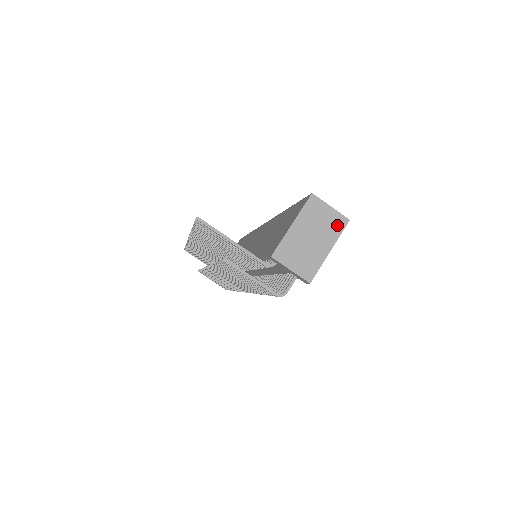
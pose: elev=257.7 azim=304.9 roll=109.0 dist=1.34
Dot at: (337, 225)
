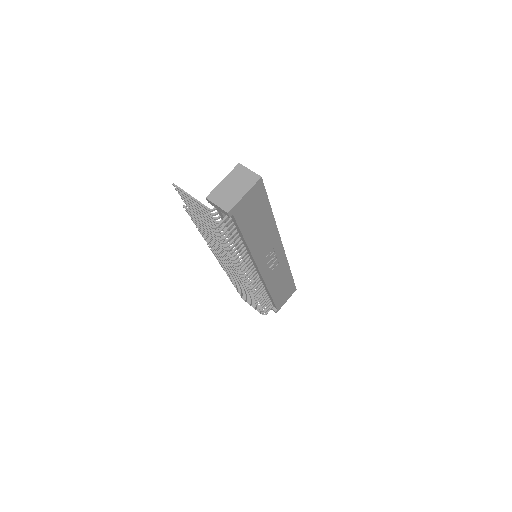
Dot at: (252, 180)
